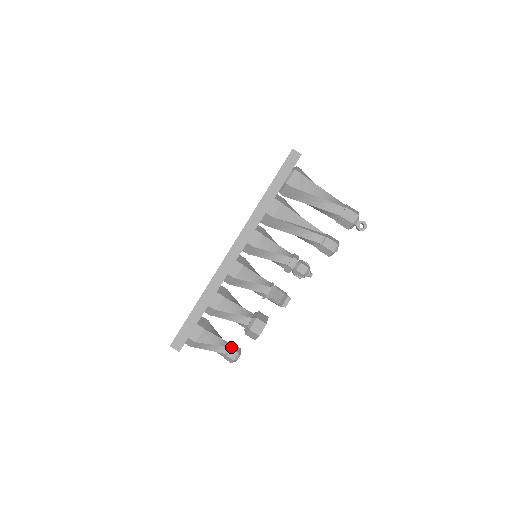
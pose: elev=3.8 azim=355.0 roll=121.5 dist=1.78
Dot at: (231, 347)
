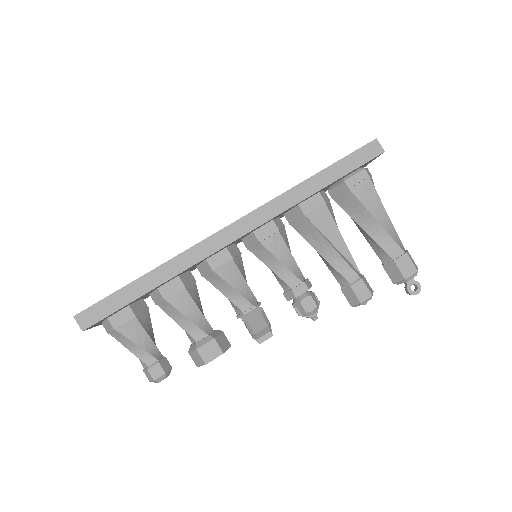
Dot at: (160, 360)
